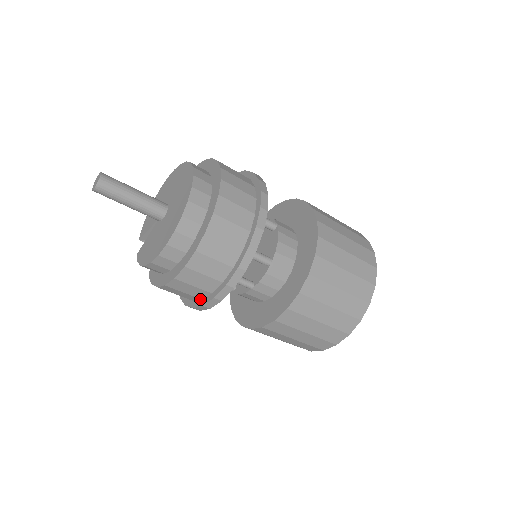
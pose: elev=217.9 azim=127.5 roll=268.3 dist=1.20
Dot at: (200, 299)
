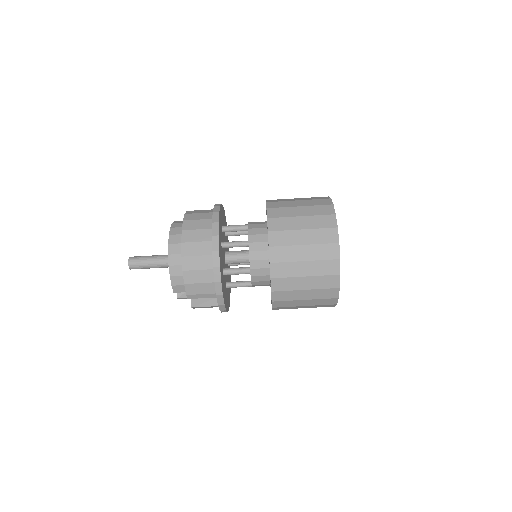
Dot at: (212, 256)
